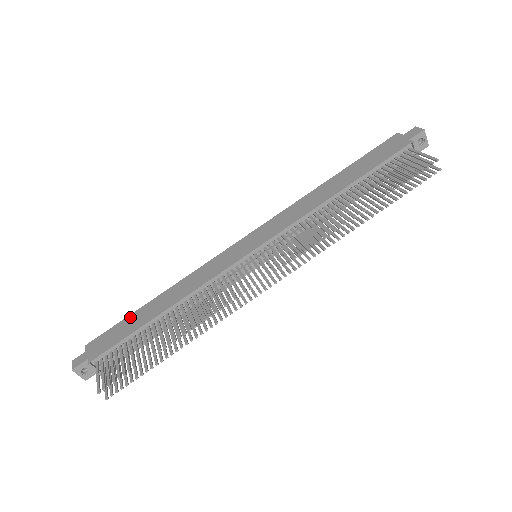
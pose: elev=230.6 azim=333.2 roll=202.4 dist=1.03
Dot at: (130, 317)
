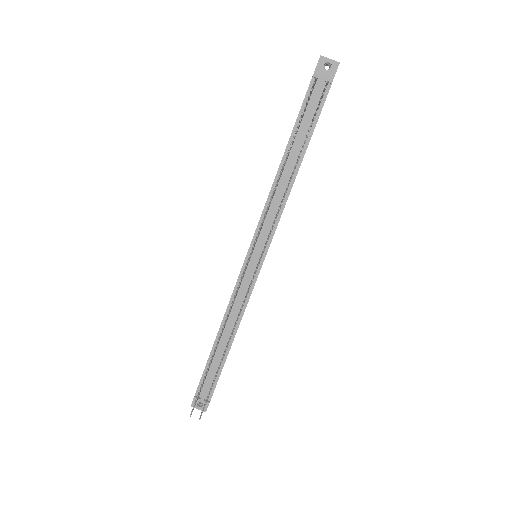
Dot at: occluded
